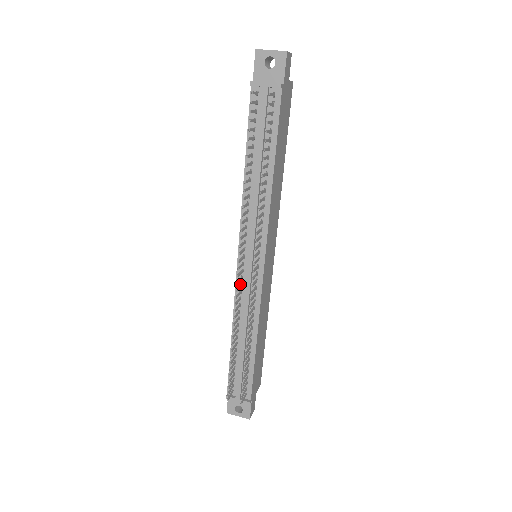
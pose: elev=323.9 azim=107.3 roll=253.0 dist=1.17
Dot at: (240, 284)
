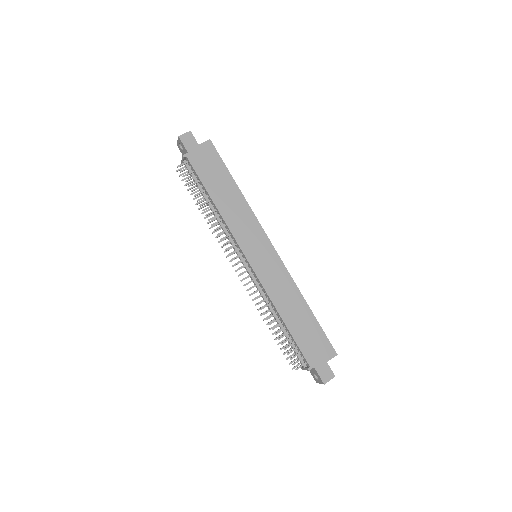
Dot at: occluded
